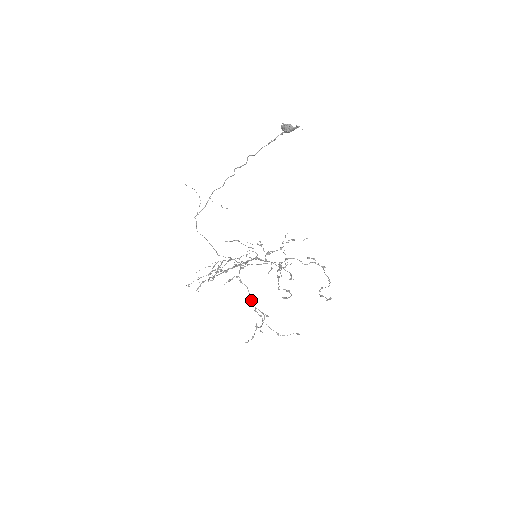
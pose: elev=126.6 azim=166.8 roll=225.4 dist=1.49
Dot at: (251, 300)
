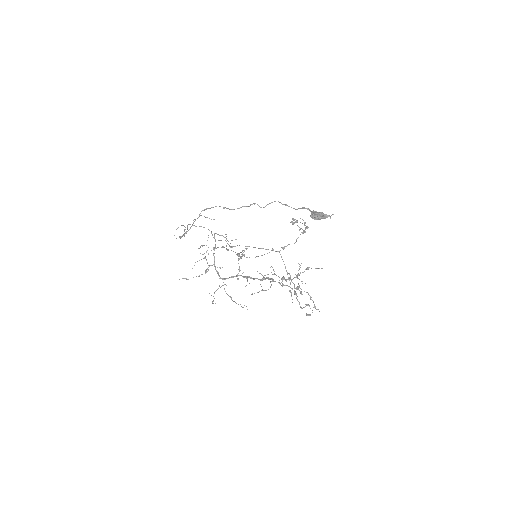
Dot at: occluded
